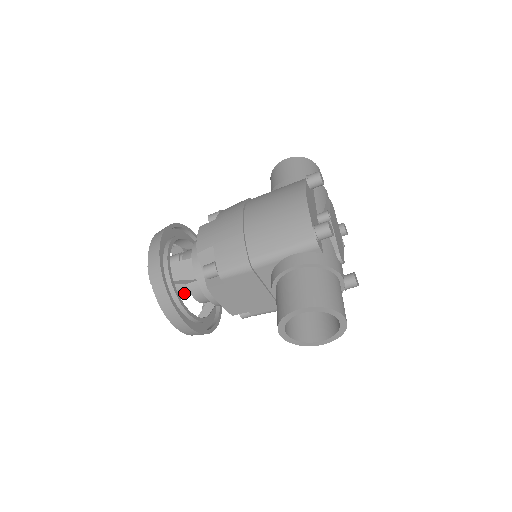
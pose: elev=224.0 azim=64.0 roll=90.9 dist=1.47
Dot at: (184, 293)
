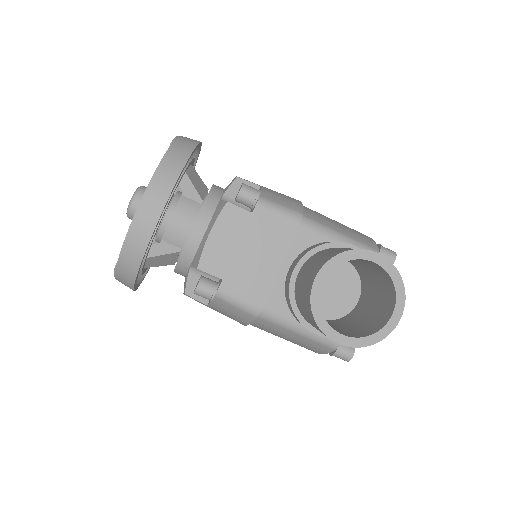
Dot at: occluded
